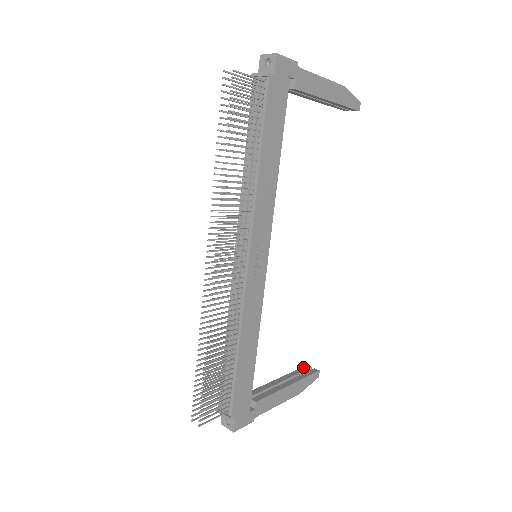
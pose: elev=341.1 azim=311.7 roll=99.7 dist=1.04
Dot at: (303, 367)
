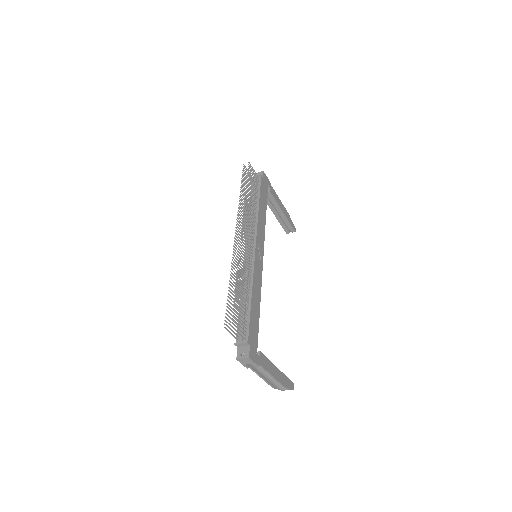
Dot at: occluded
